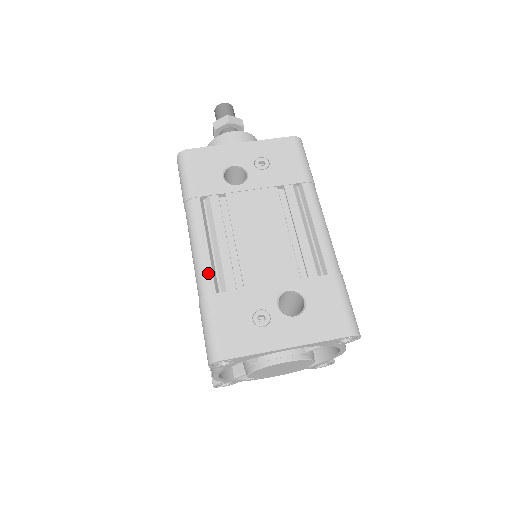
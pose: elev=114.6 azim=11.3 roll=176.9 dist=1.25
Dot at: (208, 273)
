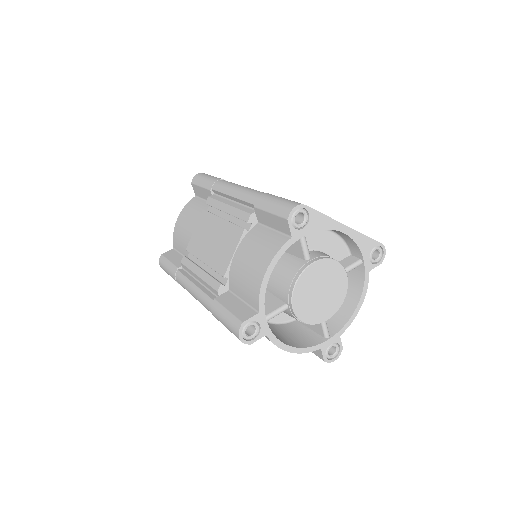
Dot at: occluded
